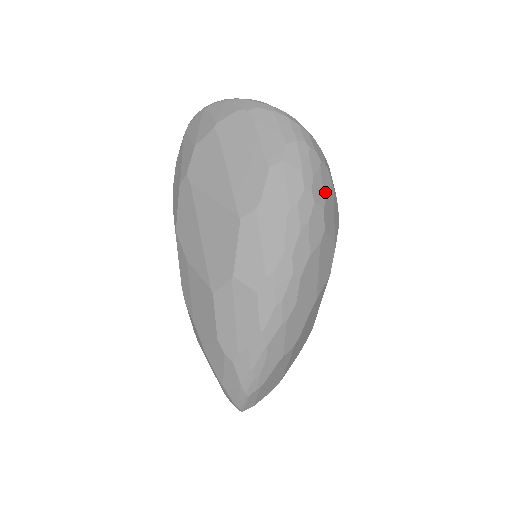
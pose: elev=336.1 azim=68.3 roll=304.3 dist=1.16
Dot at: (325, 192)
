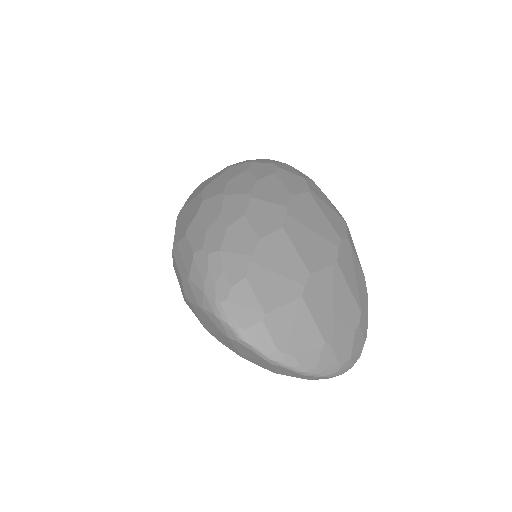
Dot at: occluded
